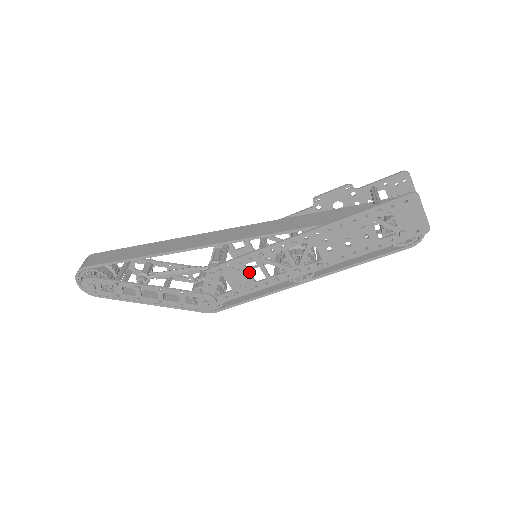
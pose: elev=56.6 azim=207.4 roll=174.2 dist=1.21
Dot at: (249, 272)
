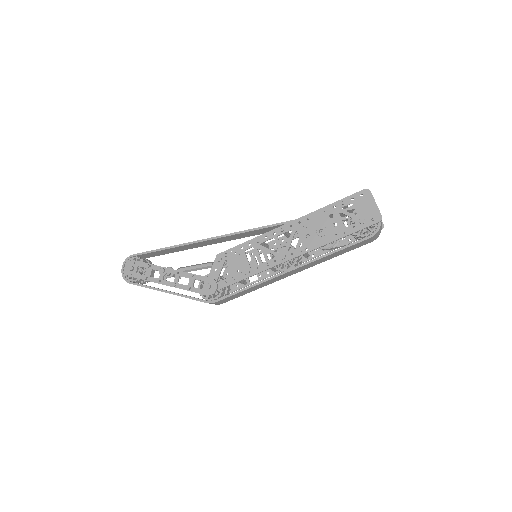
Dot at: (247, 258)
